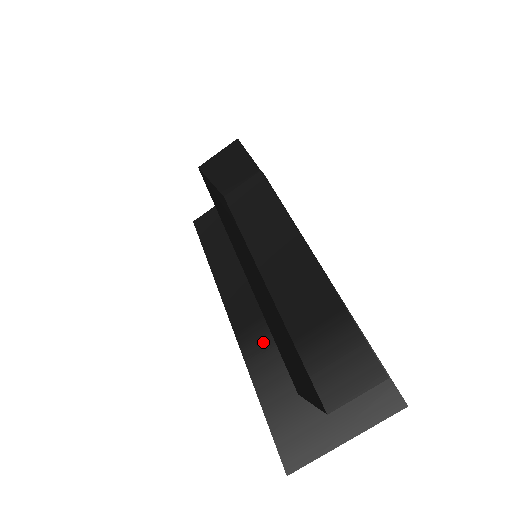
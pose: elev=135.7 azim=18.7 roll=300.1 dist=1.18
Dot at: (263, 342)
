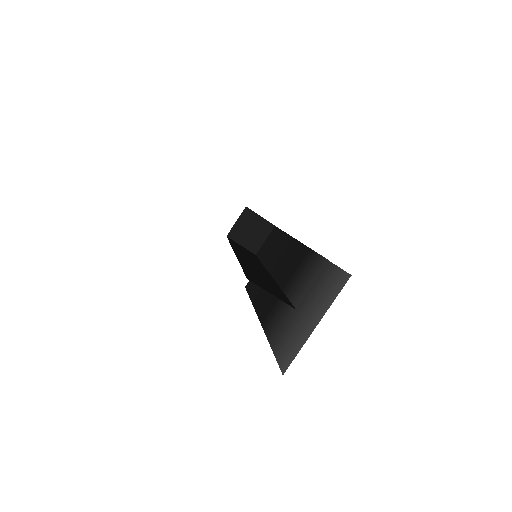
Dot at: (275, 314)
